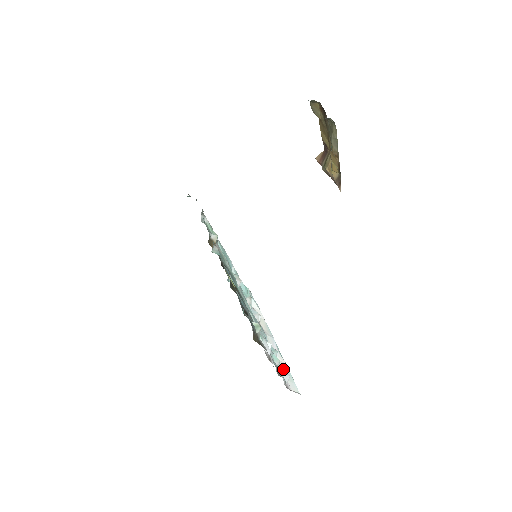
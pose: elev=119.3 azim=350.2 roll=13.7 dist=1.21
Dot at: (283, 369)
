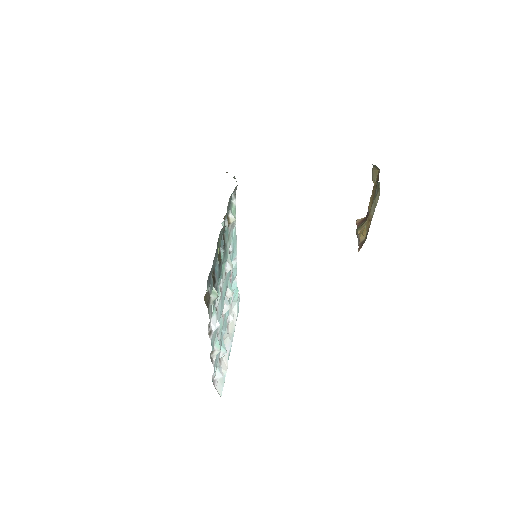
Dot at: occluded
